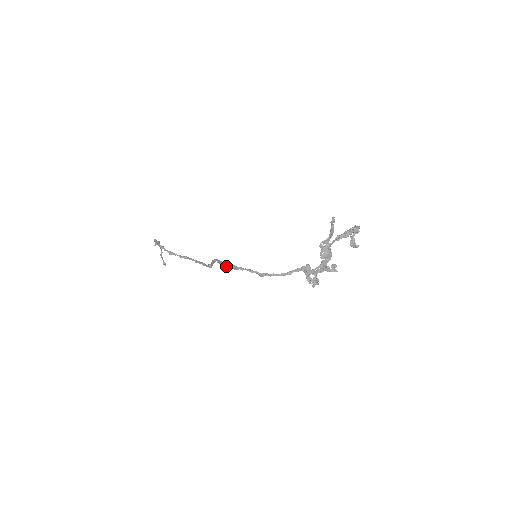
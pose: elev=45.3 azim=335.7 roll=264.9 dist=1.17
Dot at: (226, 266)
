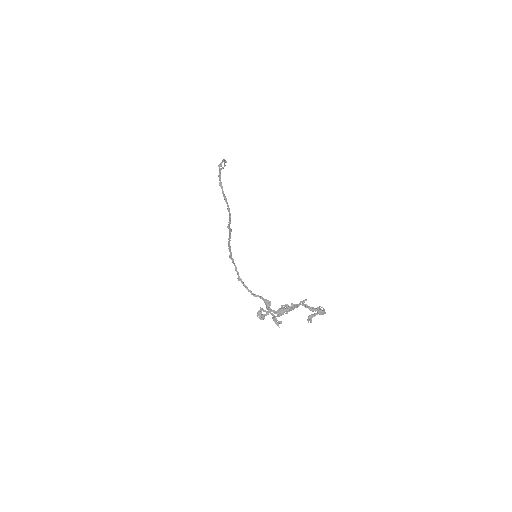
Dot at: (229, 247)
